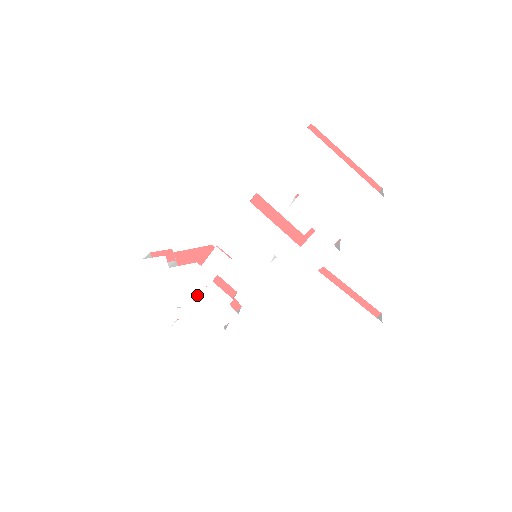
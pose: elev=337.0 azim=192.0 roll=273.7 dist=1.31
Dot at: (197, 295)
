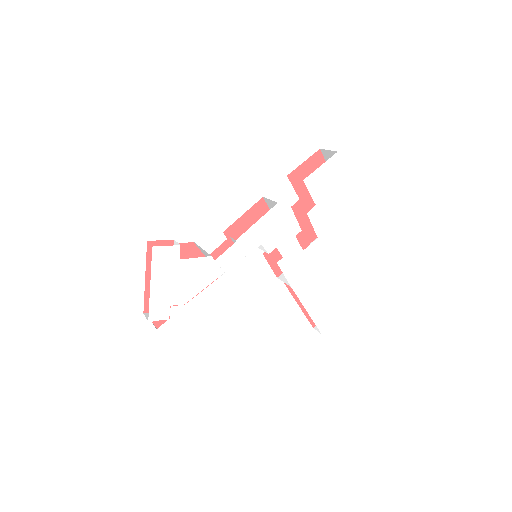
Dot at: (199, 292)
